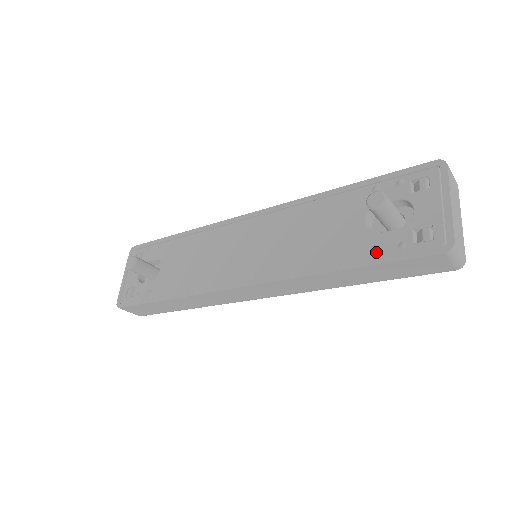
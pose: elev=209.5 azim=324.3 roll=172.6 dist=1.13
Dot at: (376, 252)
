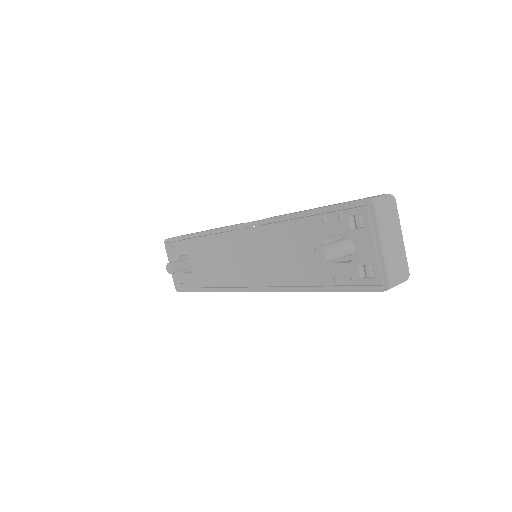
Dot at: (336, 282)
